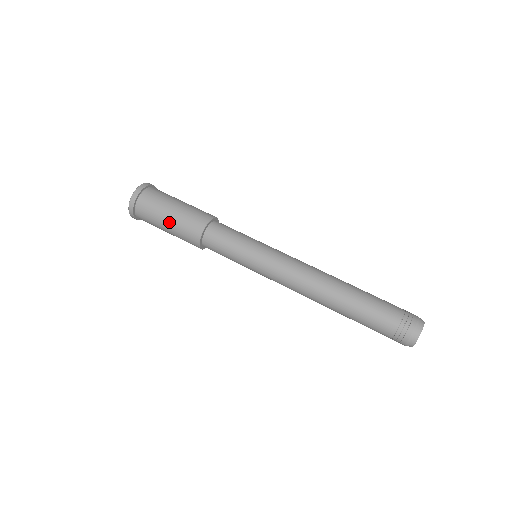
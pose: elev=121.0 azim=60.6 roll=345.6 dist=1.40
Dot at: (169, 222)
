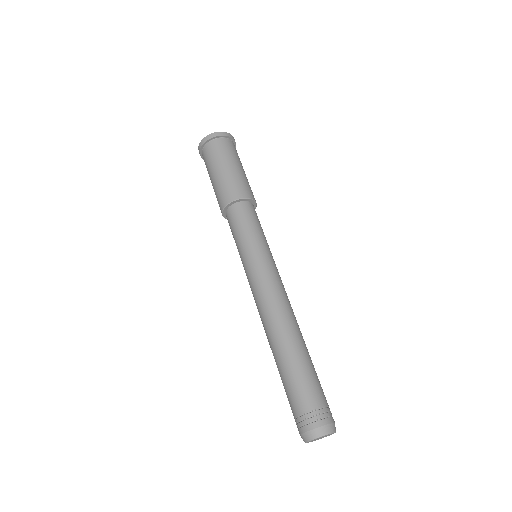
Dot at: (212, 183)
